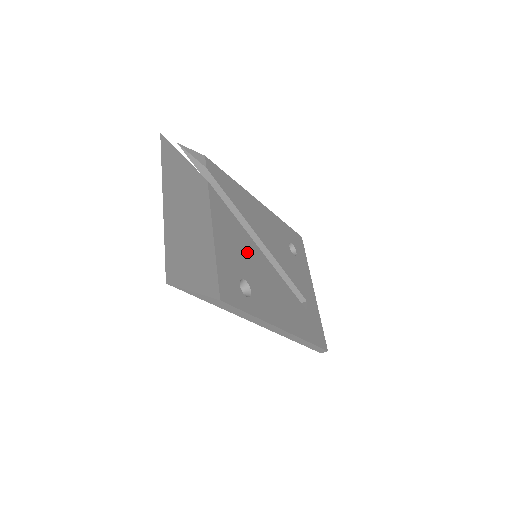
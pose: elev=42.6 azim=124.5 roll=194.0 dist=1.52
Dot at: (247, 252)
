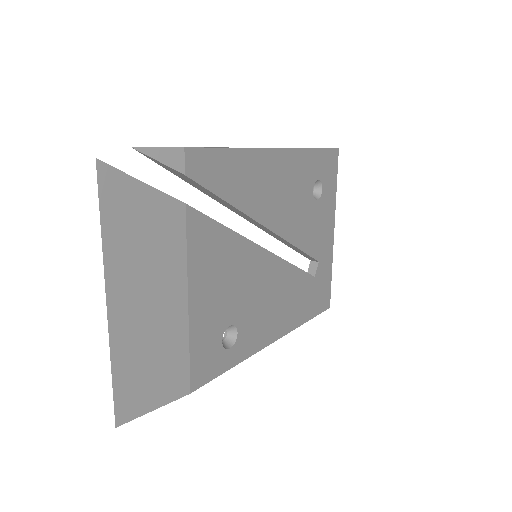
Dot at: (241, 275)
